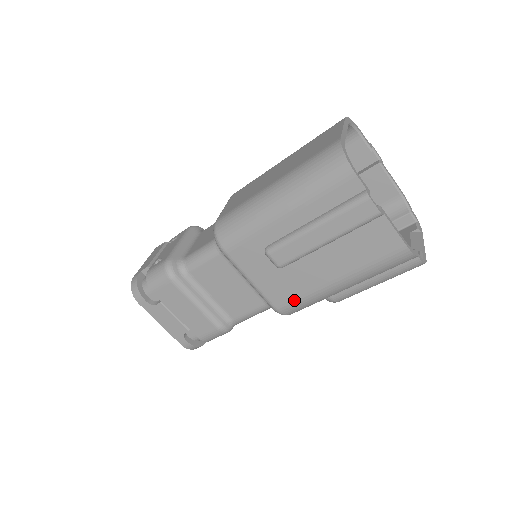
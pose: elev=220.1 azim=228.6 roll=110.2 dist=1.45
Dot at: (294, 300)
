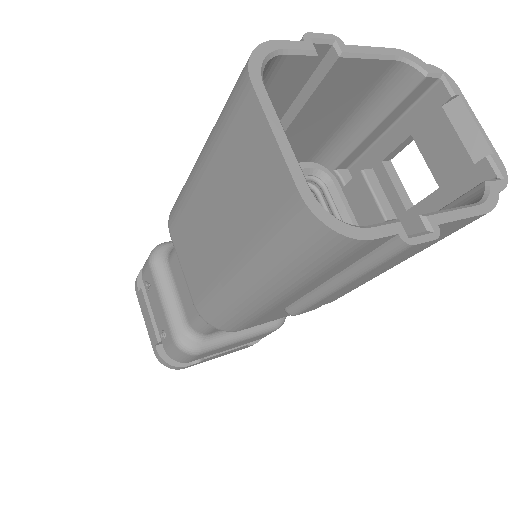
Dot at: occluded
